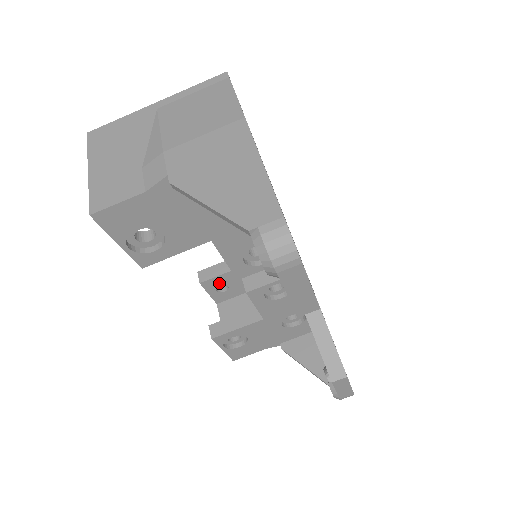
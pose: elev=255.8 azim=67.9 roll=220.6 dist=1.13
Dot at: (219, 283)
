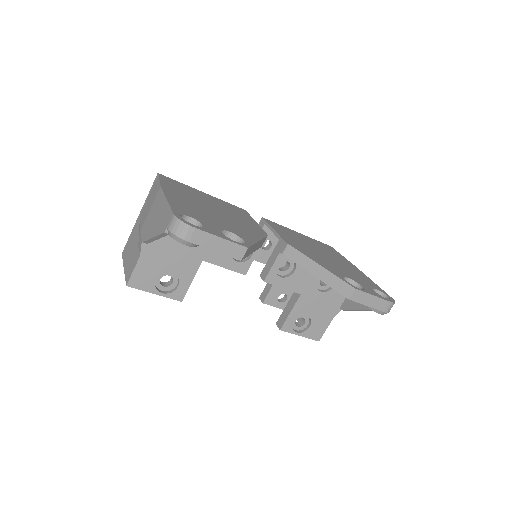
Dot at: (276, 295)
